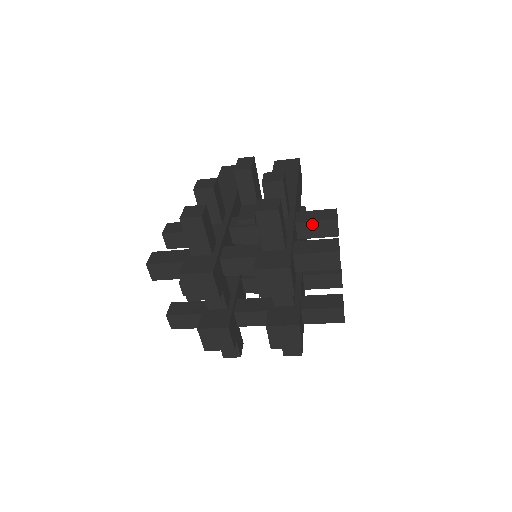
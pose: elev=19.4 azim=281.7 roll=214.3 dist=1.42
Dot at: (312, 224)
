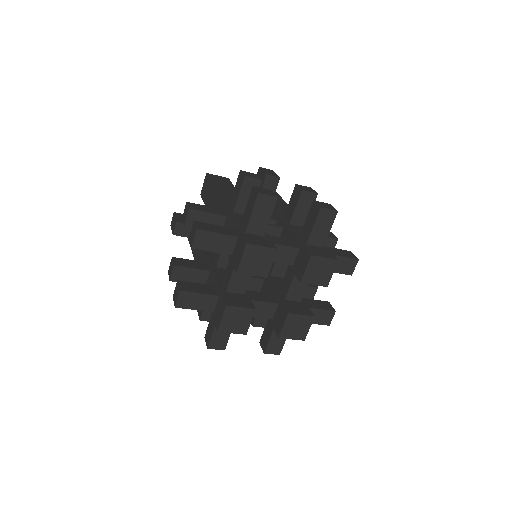
Dot at: occluded
